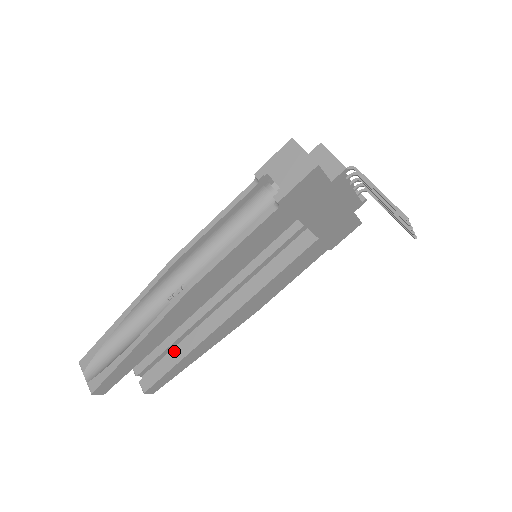
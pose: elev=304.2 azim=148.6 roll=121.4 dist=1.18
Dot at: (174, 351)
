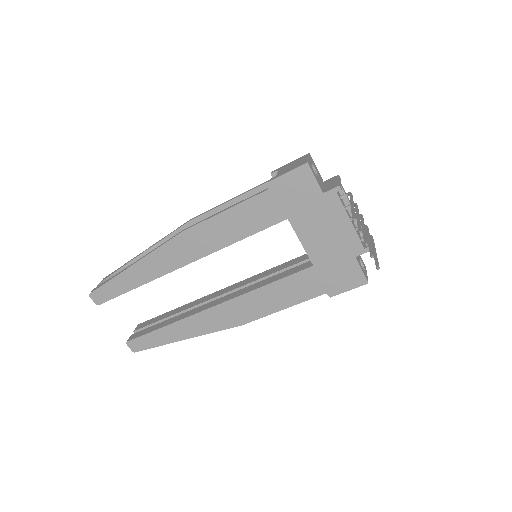
Dot at: (166, 320)
